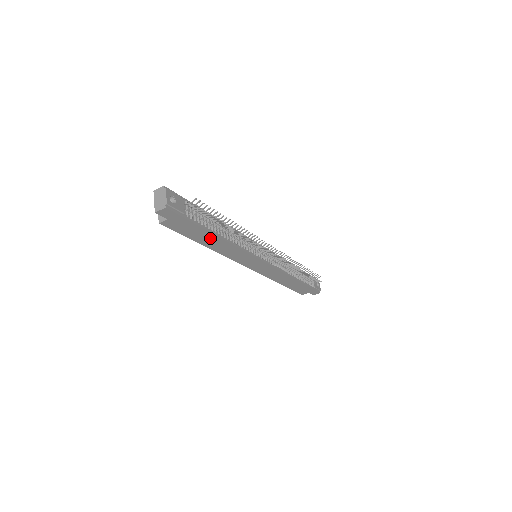
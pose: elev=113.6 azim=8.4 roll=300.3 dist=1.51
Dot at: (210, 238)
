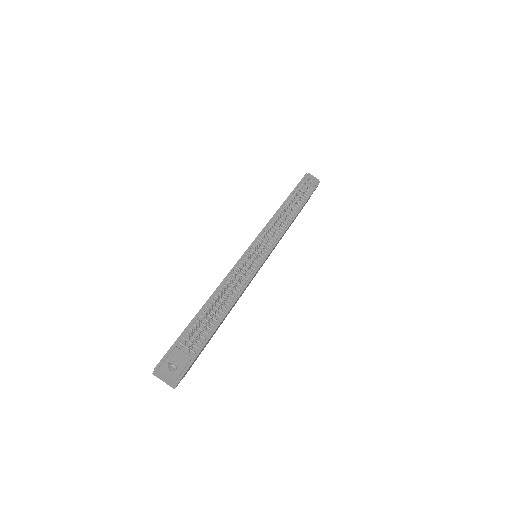
Dot at: (221, 322)
